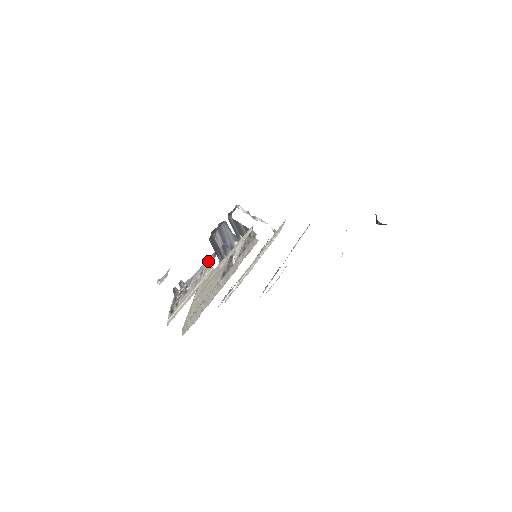
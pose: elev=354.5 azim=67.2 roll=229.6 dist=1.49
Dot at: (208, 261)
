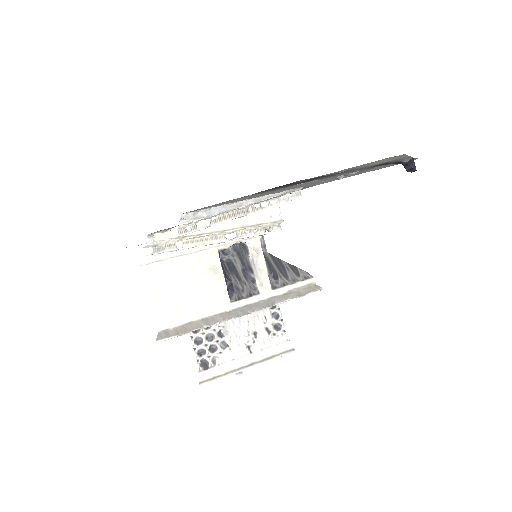
Dot at: (261, 317)
